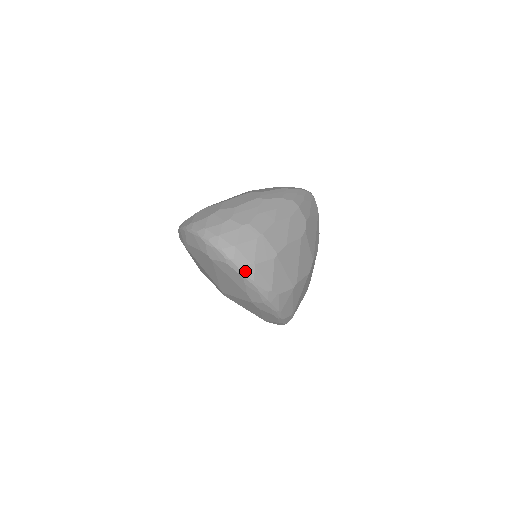
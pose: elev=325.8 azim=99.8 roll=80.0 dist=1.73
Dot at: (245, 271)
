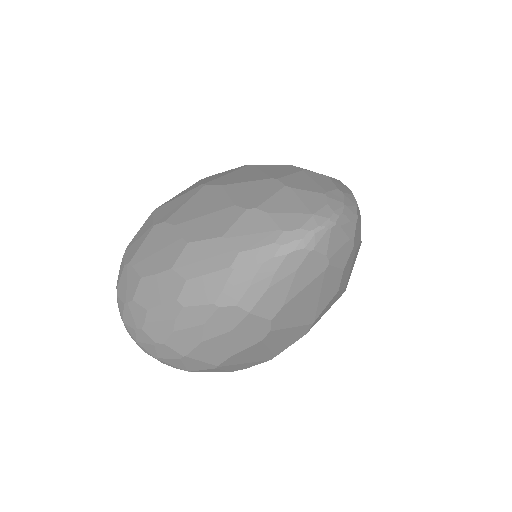
Dot at: occluded
